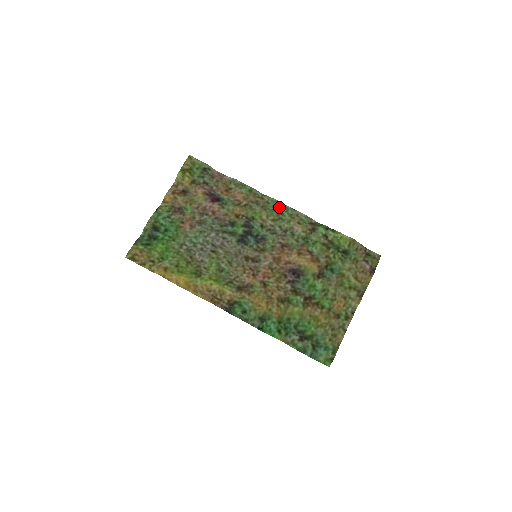
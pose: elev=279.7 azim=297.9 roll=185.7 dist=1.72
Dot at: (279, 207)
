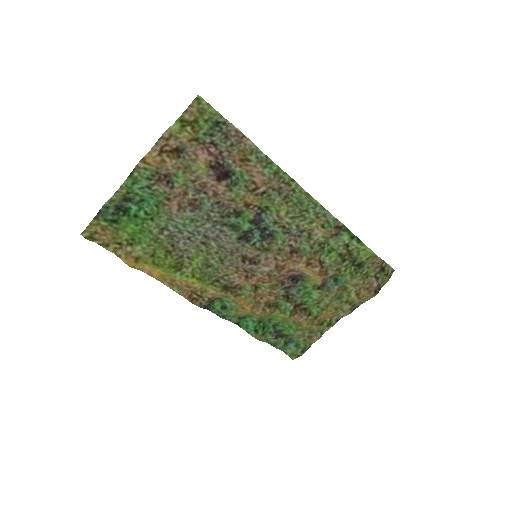
Dot at: (306, 201)
